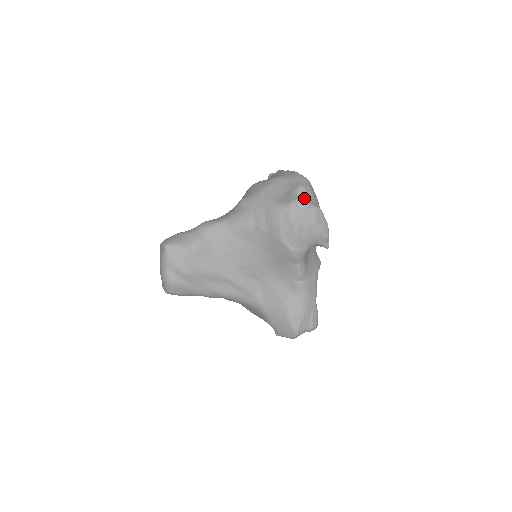
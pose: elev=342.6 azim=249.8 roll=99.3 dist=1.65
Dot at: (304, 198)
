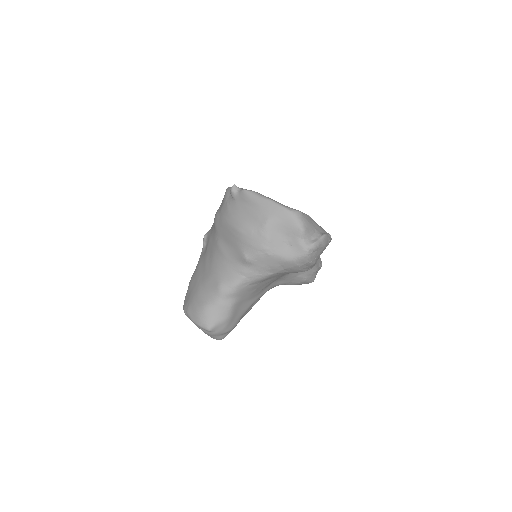
Dot at: (310, 238)
